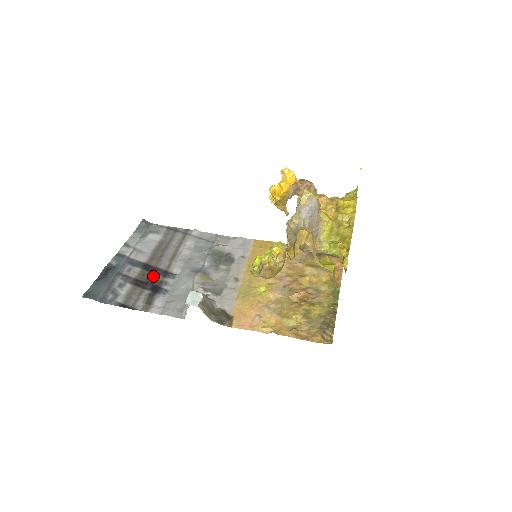
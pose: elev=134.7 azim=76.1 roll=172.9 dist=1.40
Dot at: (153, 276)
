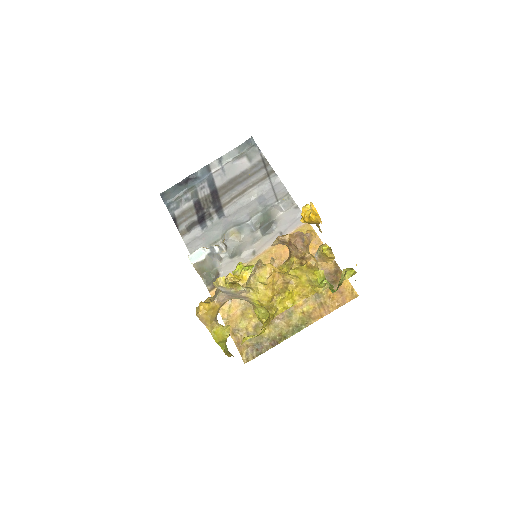
Dot at: (210, 205)
